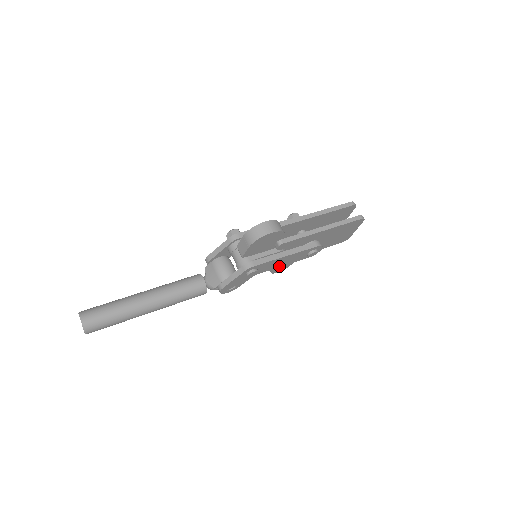
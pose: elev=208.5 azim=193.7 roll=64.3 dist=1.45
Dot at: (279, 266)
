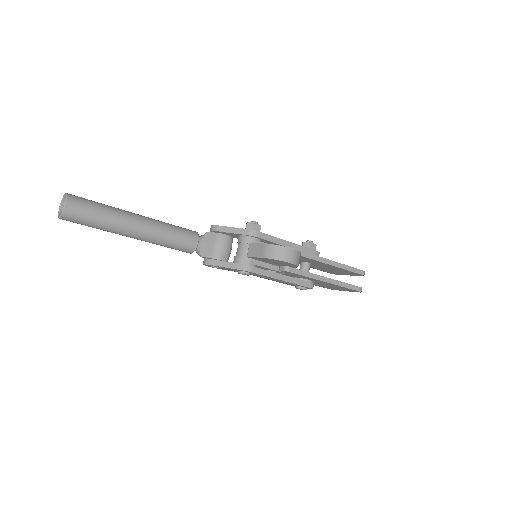
Dot at: occluded
